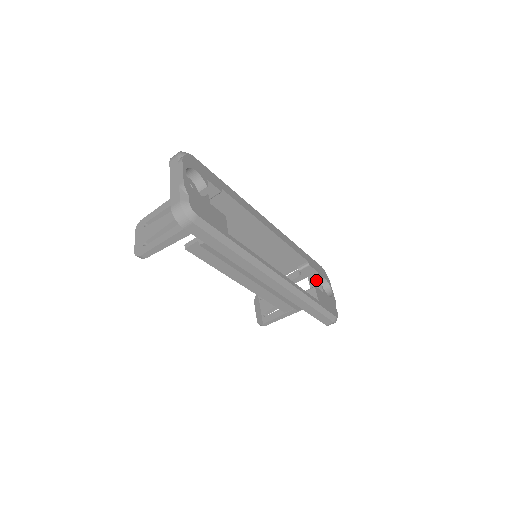
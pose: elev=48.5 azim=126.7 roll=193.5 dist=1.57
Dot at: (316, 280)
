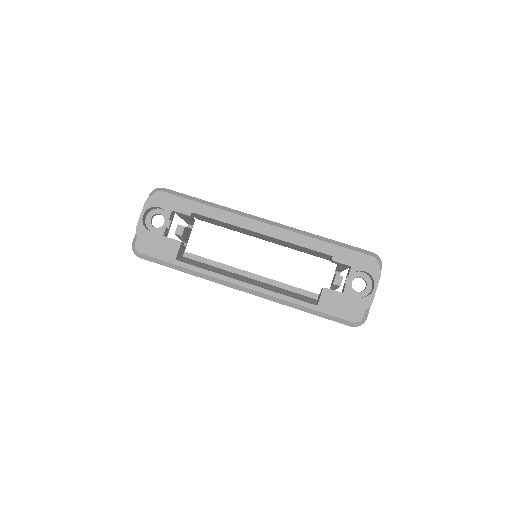
Dot at: (347, 275)
